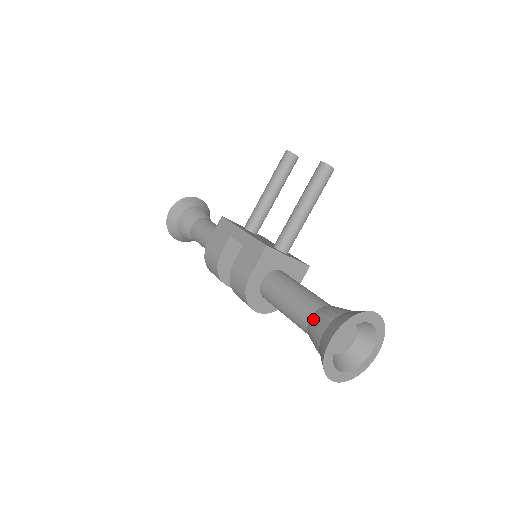
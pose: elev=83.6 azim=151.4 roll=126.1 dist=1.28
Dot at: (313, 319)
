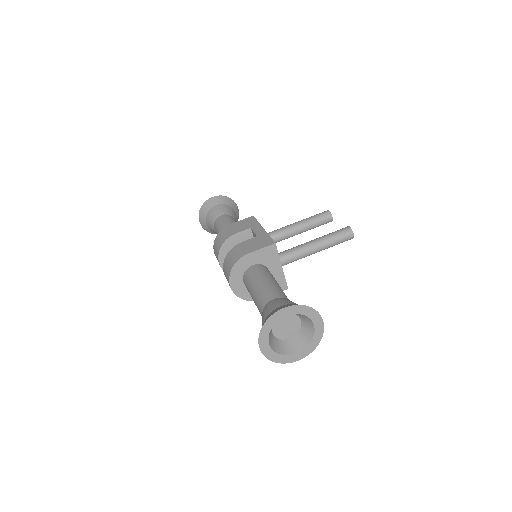
Dot at: (276, 299)
